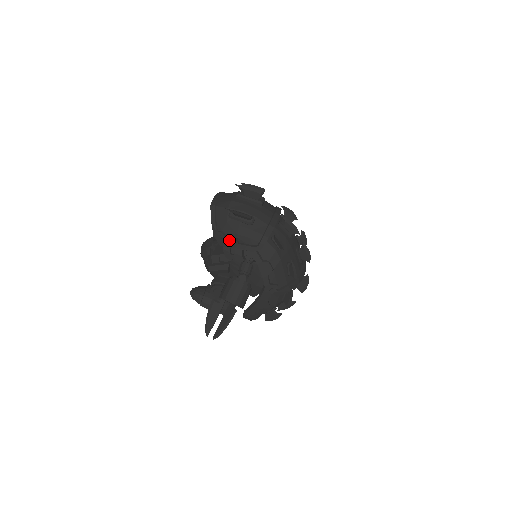
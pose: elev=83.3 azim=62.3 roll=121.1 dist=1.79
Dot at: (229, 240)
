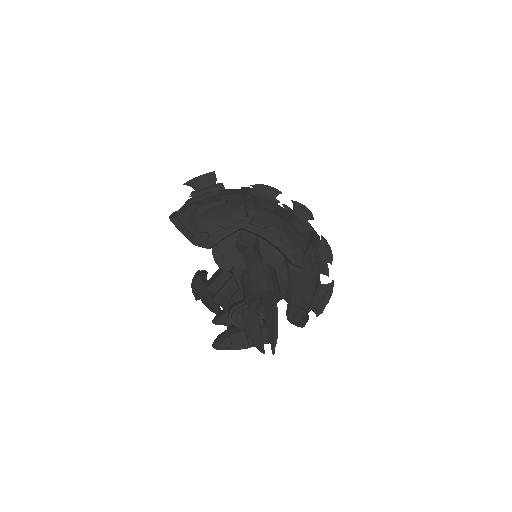
Dot at: (213, 235)
